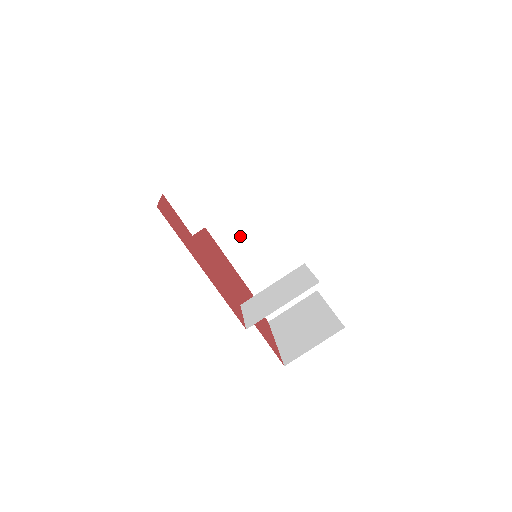
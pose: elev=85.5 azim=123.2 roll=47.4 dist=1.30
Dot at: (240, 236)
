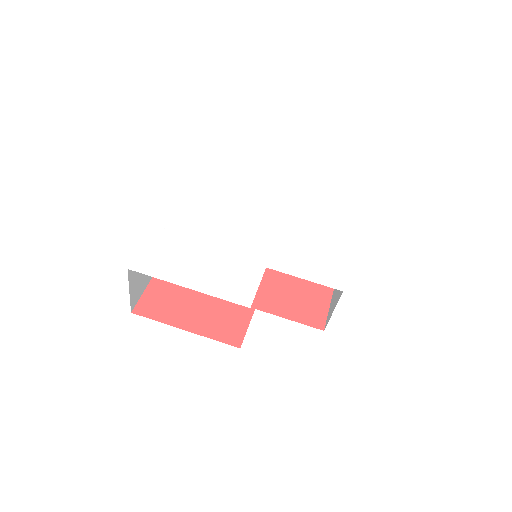
Dot at: occluded
